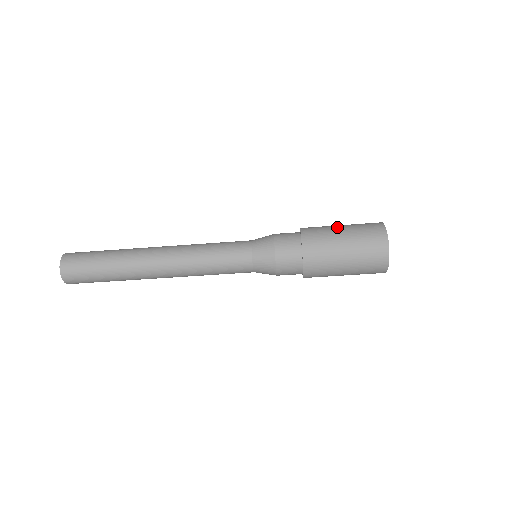
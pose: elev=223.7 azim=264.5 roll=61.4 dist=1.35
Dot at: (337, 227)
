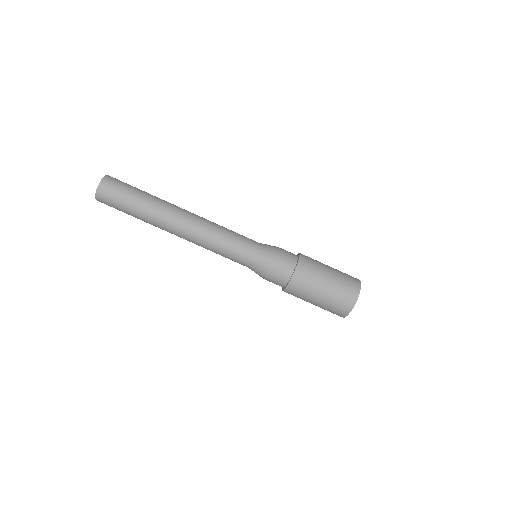
Dot at: occluded
